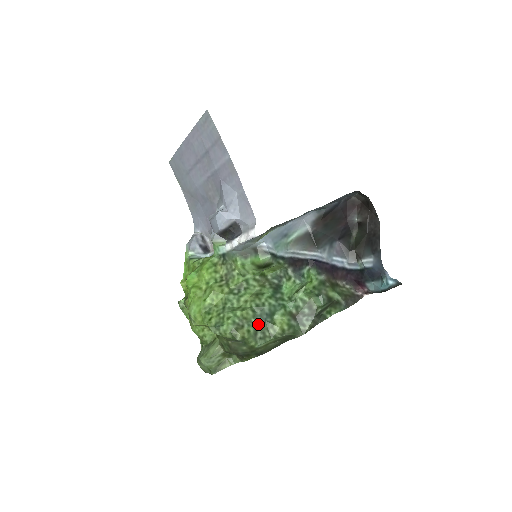
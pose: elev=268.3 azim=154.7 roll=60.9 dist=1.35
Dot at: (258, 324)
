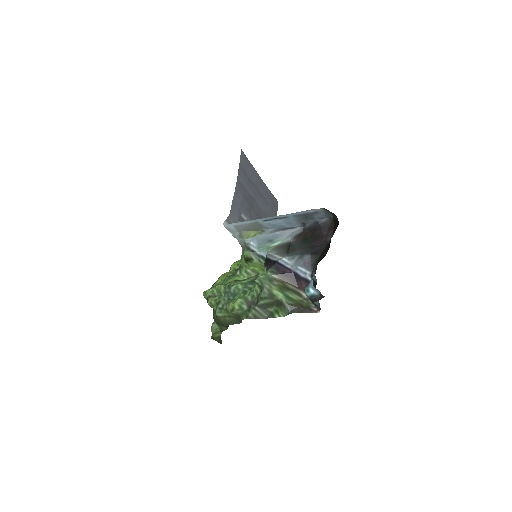
Dot at: (224, 298)
